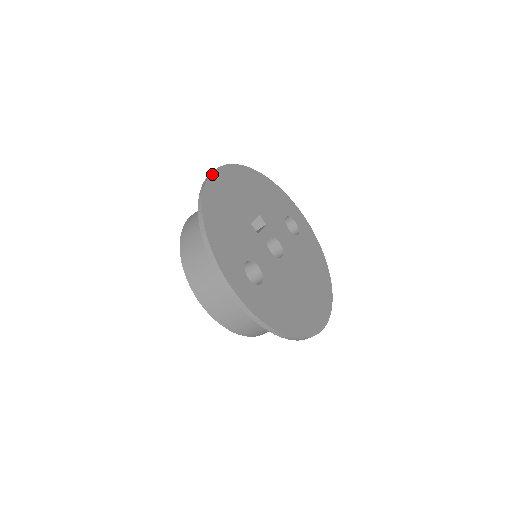
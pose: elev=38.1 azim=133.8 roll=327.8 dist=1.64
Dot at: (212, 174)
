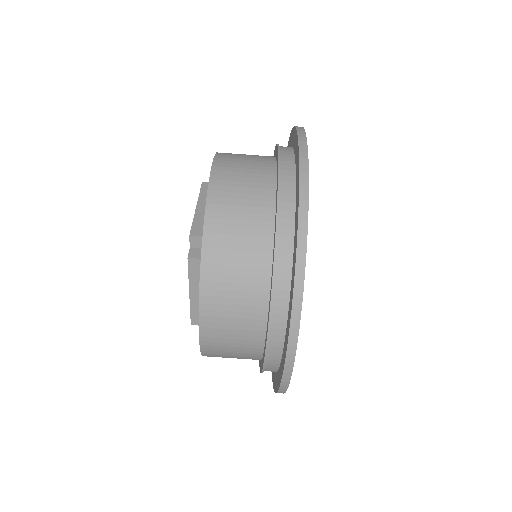
Dot at: occluded
